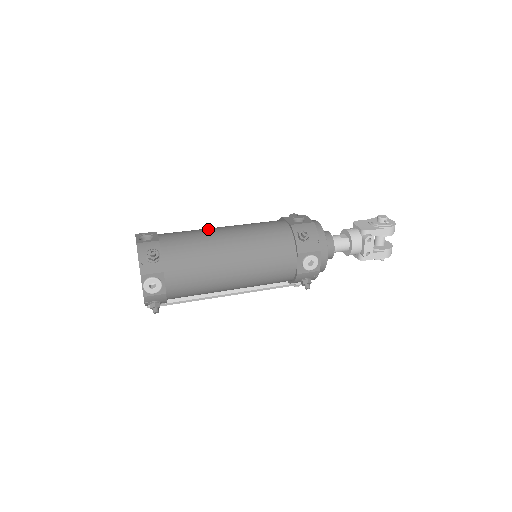
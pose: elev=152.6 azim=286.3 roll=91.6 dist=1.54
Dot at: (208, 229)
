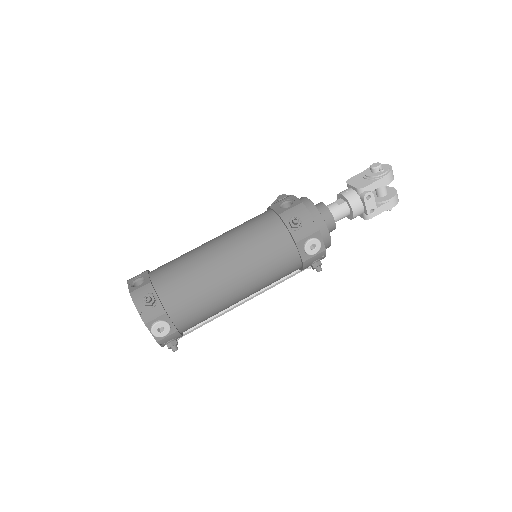
Dot at: (196, 249)
